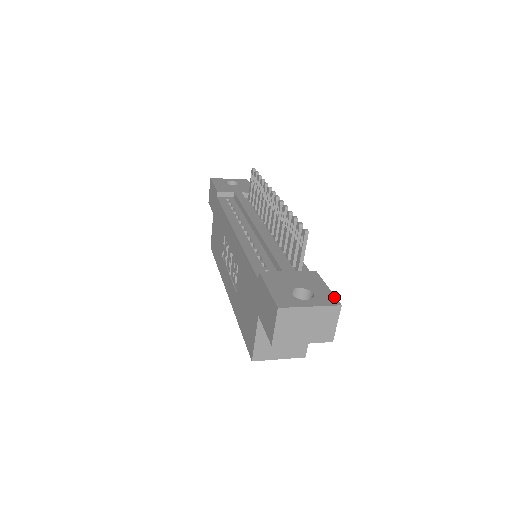
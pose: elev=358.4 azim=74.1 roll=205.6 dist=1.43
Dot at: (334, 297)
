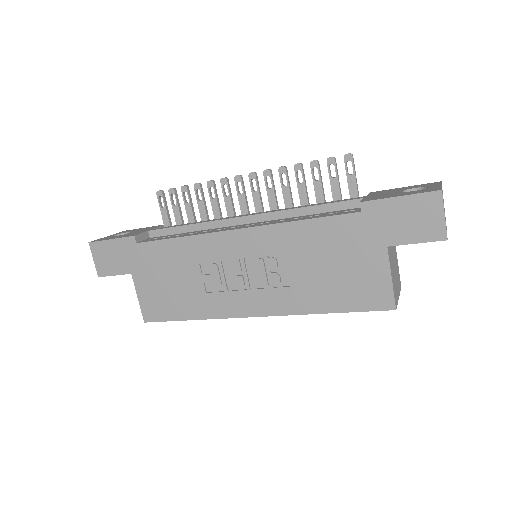
Dot at: (426, 184)
